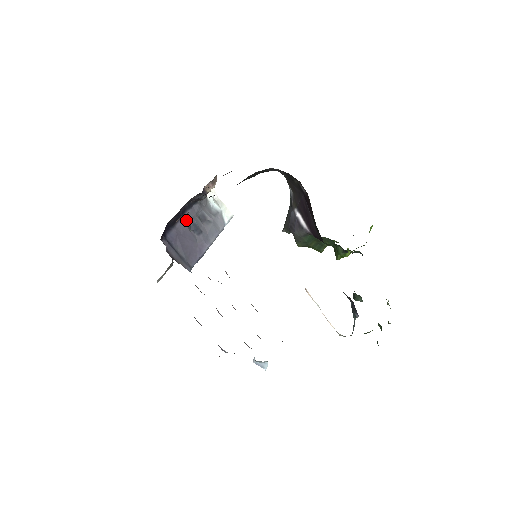
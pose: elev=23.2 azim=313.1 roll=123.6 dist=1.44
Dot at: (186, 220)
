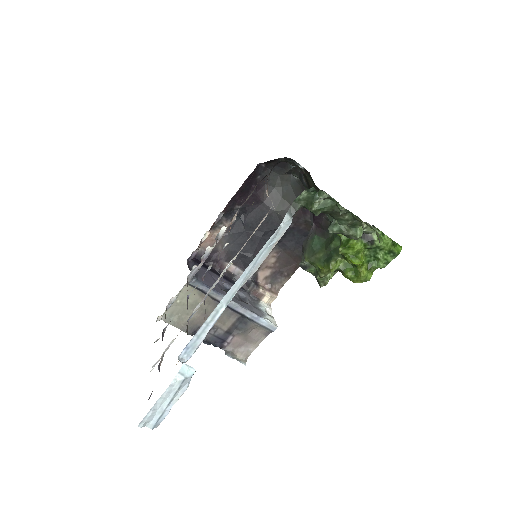
Dot at: (225, 281)
